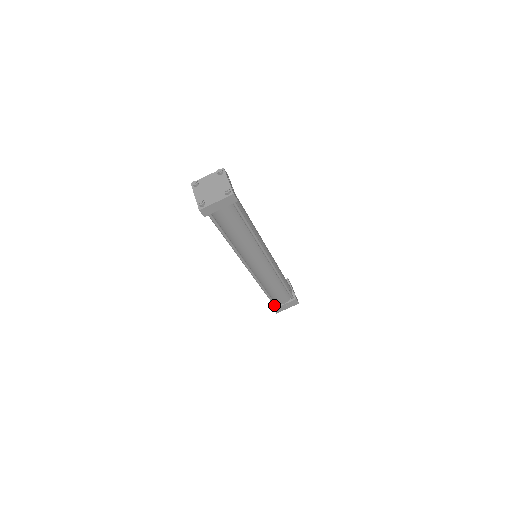
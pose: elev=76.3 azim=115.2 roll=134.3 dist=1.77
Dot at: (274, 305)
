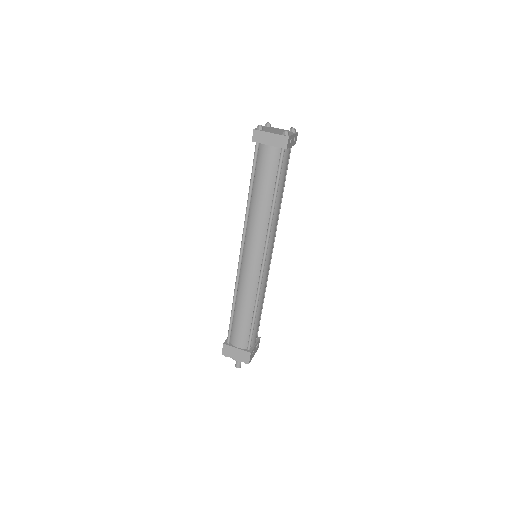
Dot at: (227, 340)
